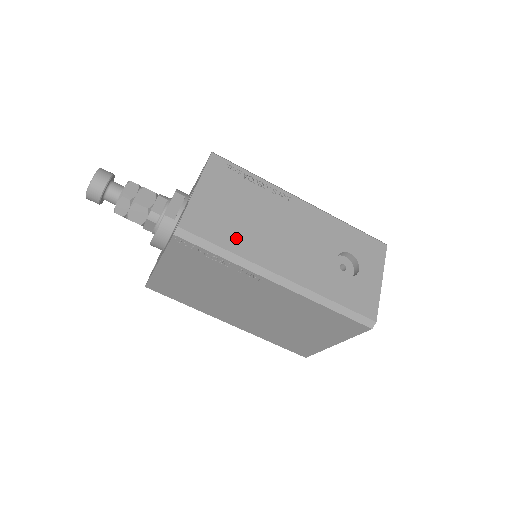
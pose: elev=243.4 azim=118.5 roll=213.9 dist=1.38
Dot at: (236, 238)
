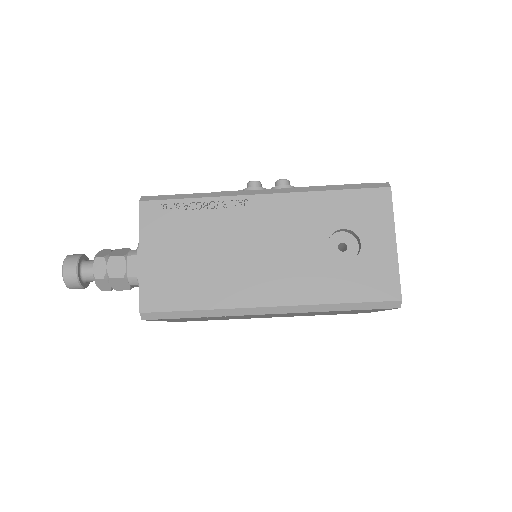
Dot at: (203, 290)
